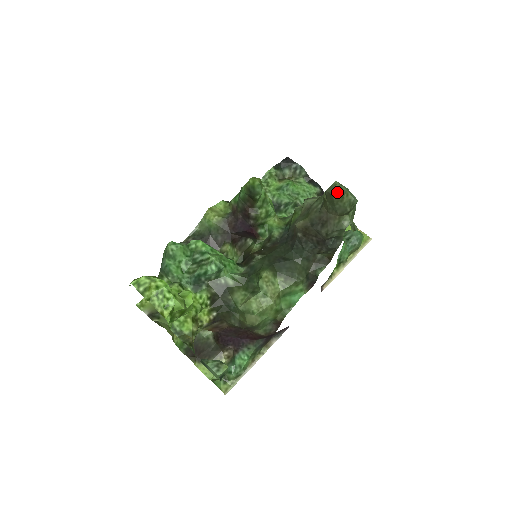
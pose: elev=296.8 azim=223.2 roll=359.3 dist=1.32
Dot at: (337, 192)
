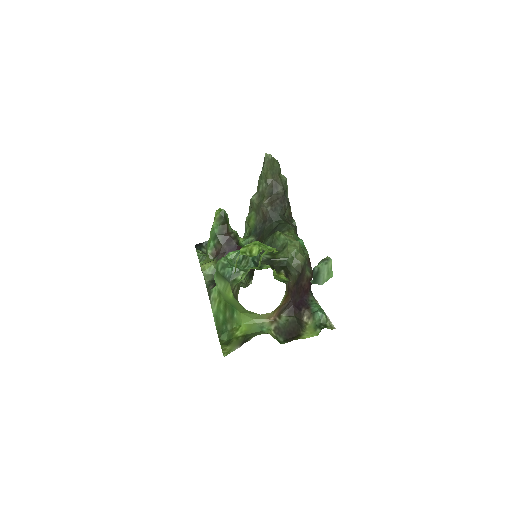
Dot at: (271, 156)
